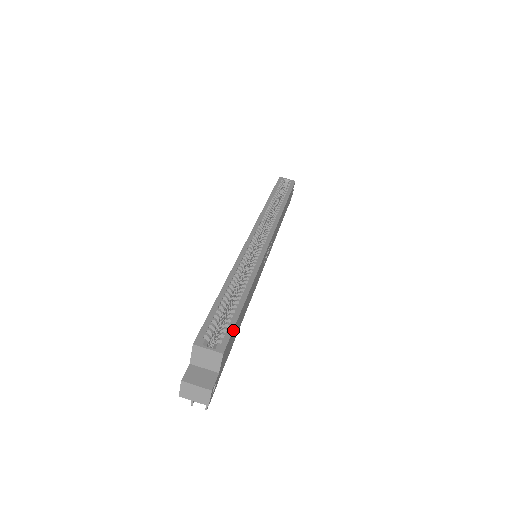
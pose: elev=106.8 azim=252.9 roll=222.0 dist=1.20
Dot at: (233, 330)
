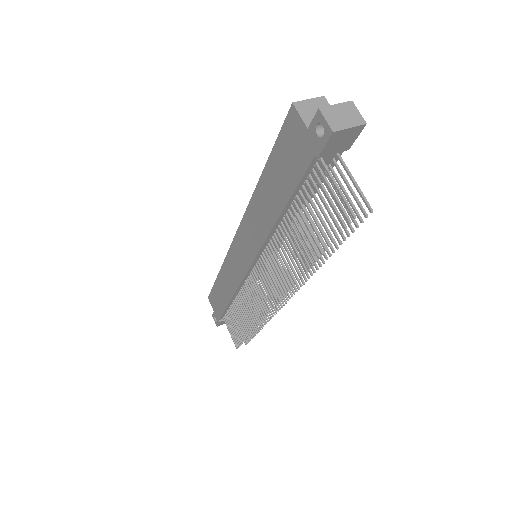
Dot at: occluded
